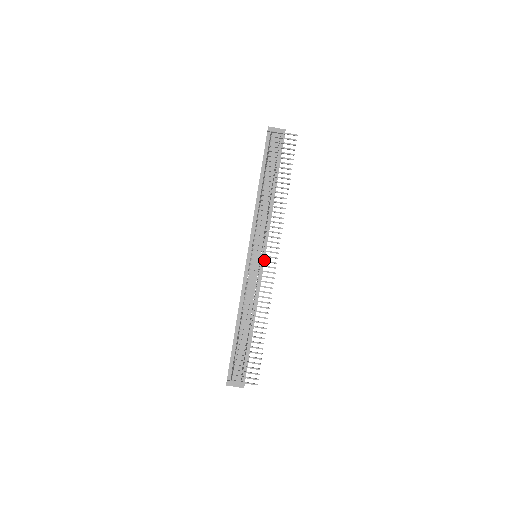
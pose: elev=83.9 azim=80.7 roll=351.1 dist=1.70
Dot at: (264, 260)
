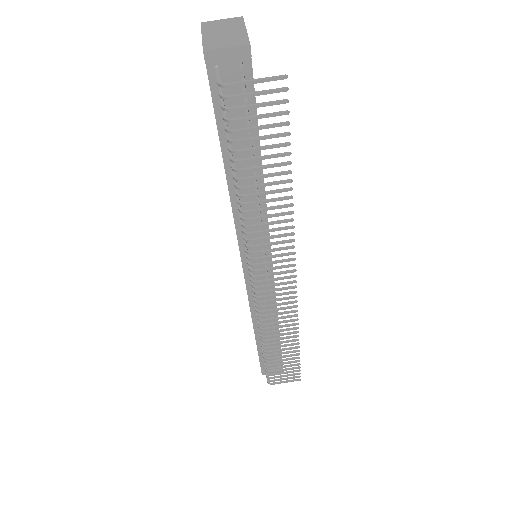
Dot at: occluded
